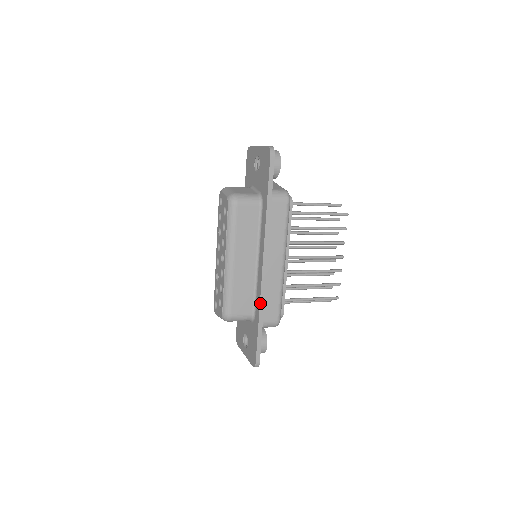
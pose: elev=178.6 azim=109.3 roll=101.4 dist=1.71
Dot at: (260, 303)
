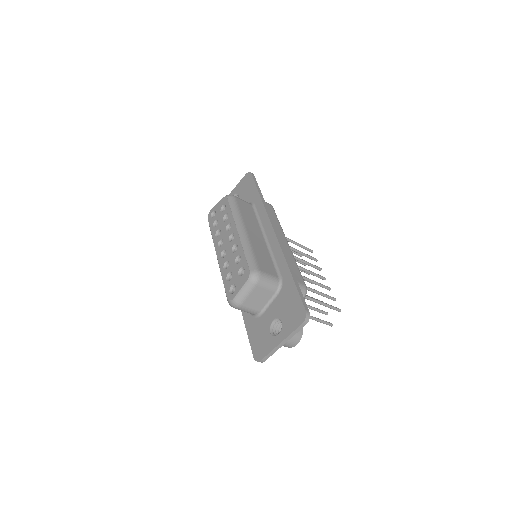
Dot at: (285, 258)
